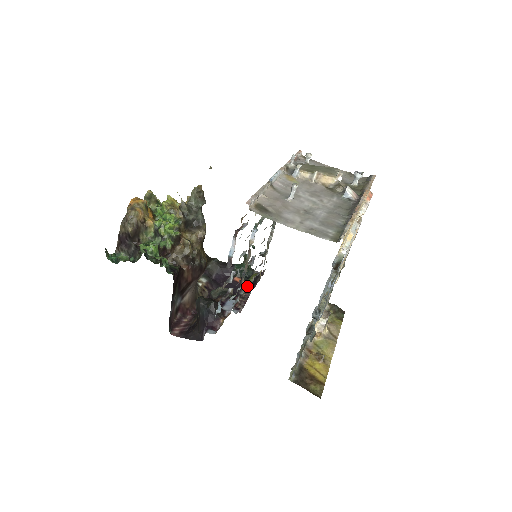
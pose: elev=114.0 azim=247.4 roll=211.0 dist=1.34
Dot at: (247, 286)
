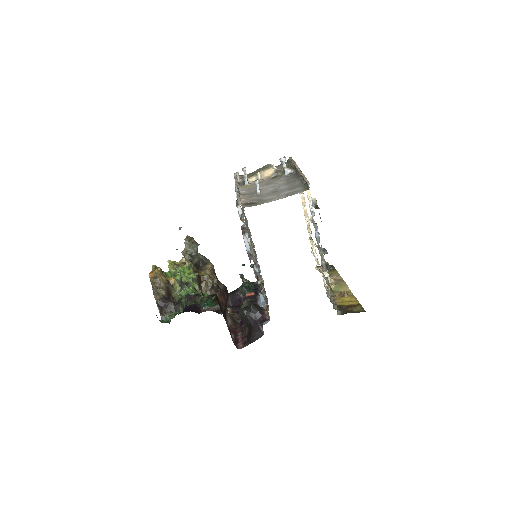
Dot at: (258, 294)
